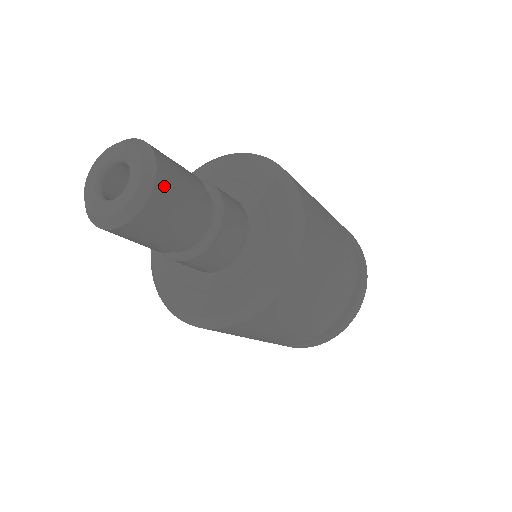
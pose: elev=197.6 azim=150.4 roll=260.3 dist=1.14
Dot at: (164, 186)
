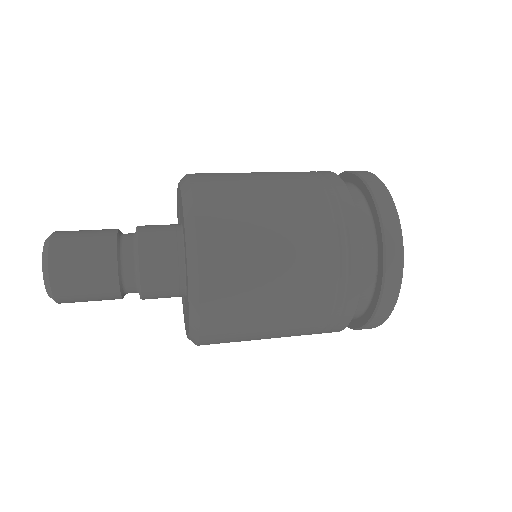
Dot at: (59, 252)
